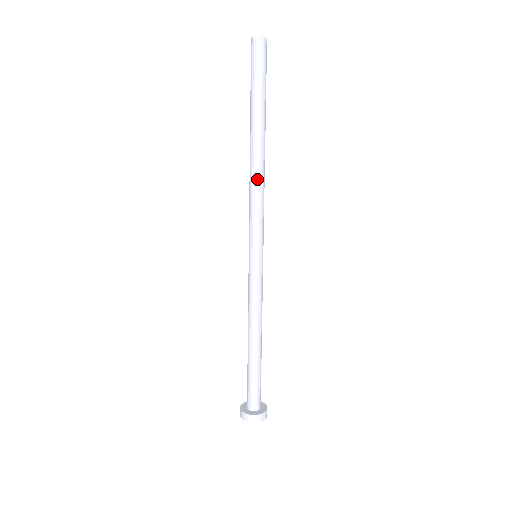
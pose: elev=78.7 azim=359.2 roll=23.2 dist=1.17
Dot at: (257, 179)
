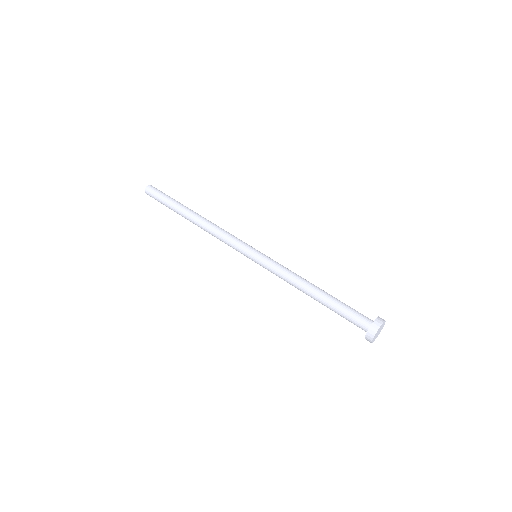
Dot at: (210, 226)
